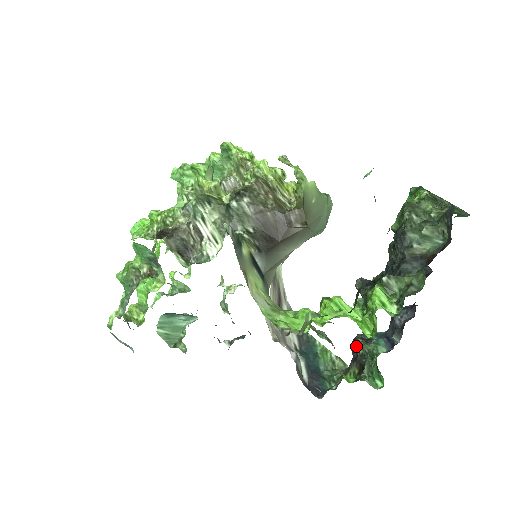
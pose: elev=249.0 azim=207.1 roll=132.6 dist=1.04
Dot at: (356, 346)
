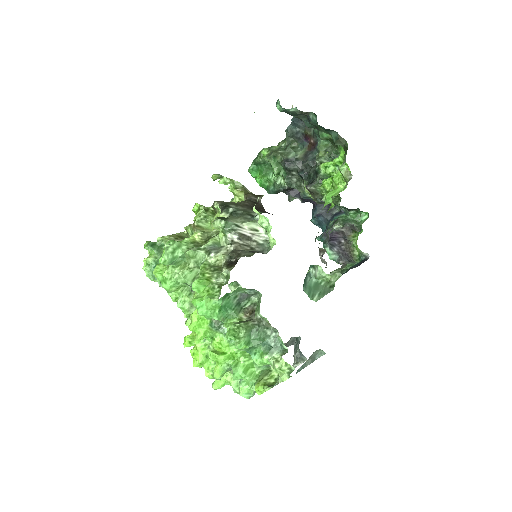
Dot at: (337, 229)
